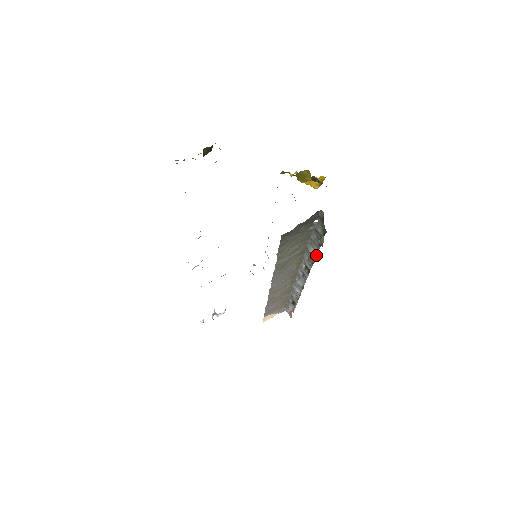
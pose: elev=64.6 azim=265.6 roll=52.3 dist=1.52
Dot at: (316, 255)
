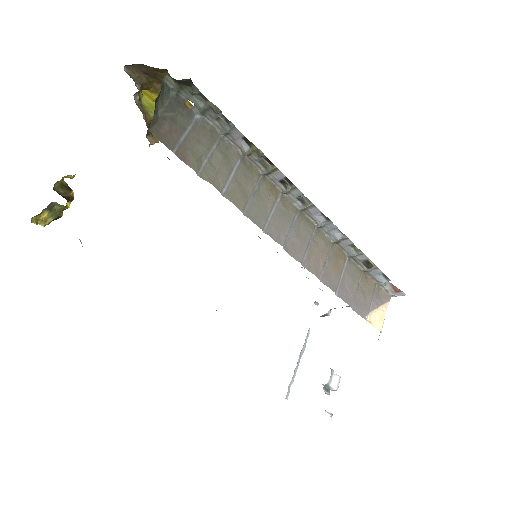
Dot at: (250, 142)
